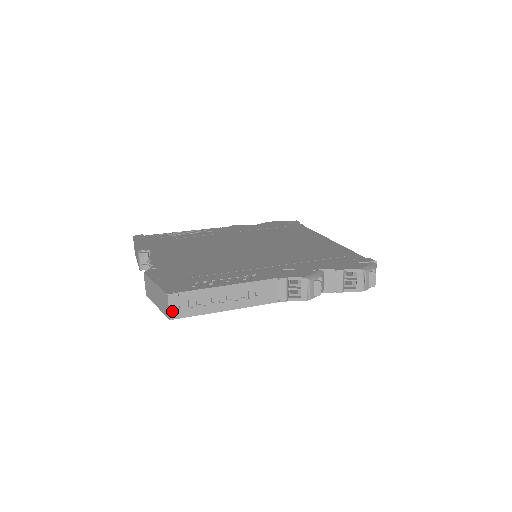
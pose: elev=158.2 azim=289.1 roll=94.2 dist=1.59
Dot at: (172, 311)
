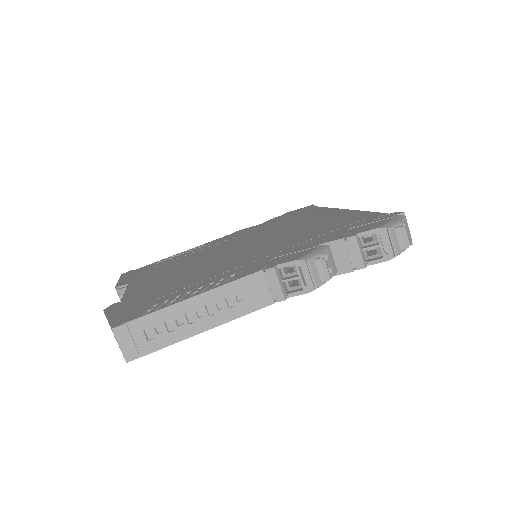
Dot at: (125, 350)
